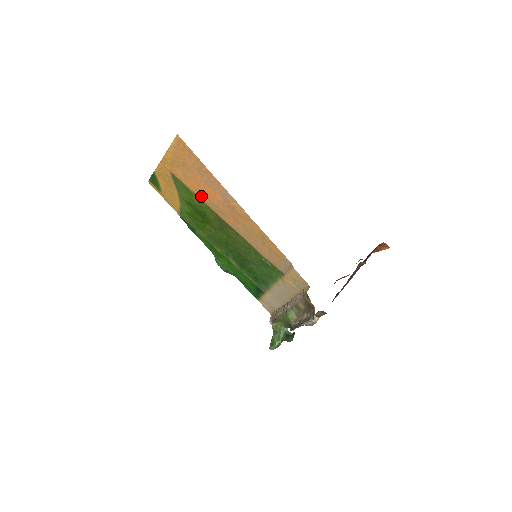
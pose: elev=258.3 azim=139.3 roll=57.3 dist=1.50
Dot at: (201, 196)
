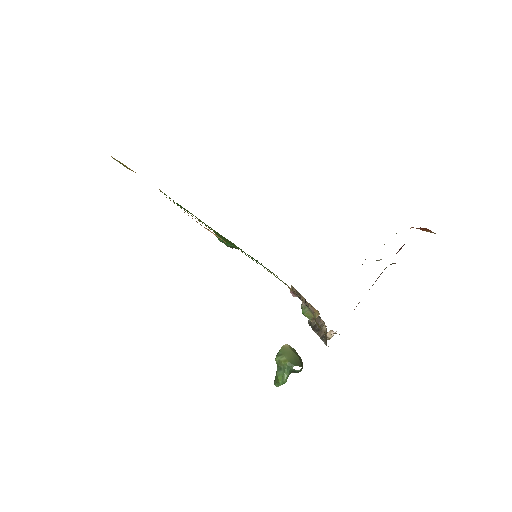
Dot at: occluded
